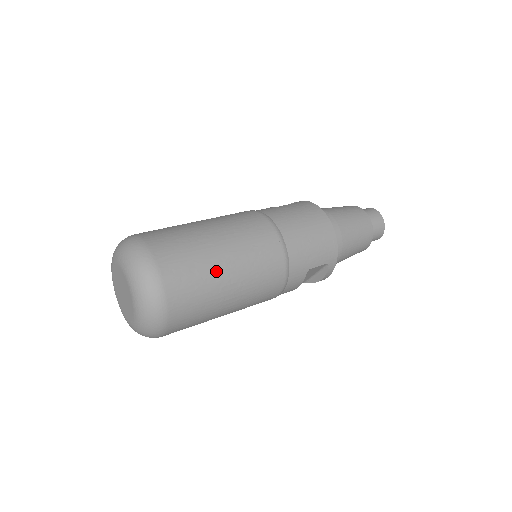
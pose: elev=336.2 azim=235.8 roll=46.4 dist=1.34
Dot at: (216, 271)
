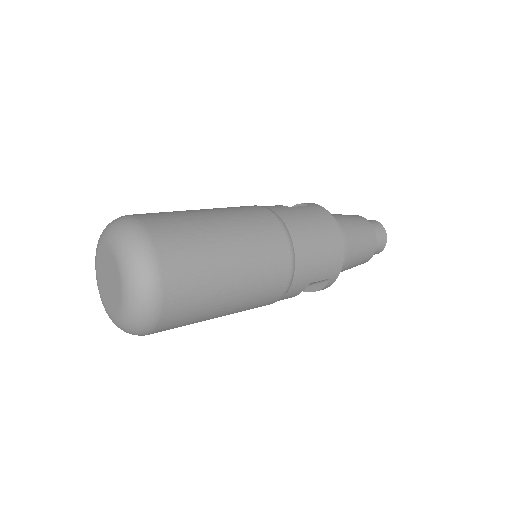
Dot at: (220, 277)
